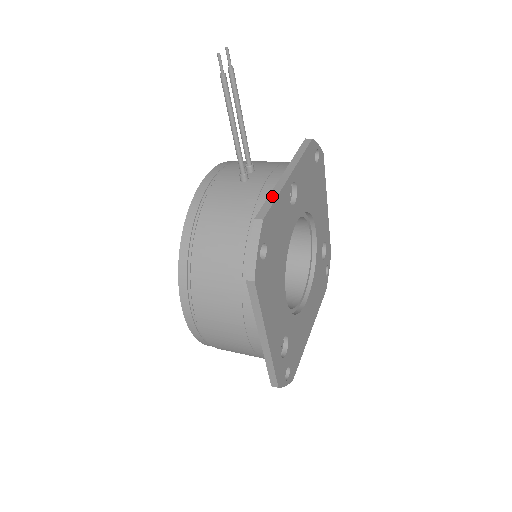
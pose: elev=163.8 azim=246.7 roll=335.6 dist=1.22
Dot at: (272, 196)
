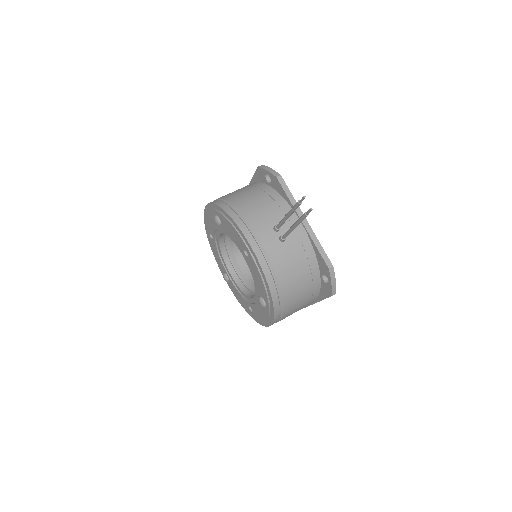
Dot at: (318, 246)
